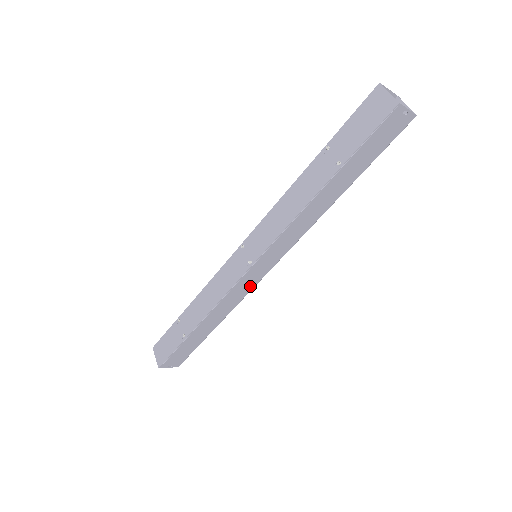
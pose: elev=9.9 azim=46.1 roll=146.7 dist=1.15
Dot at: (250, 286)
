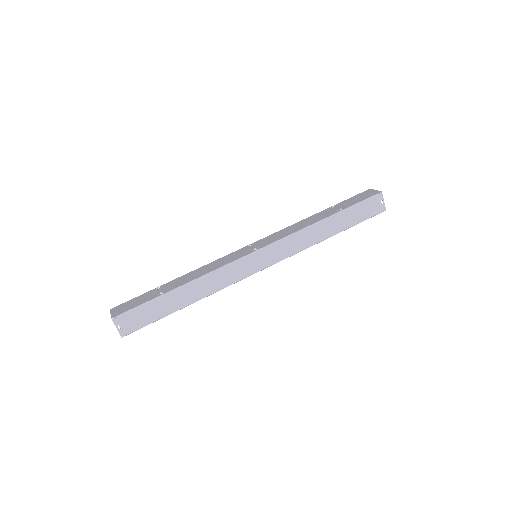
Dot at: (240, 275)
